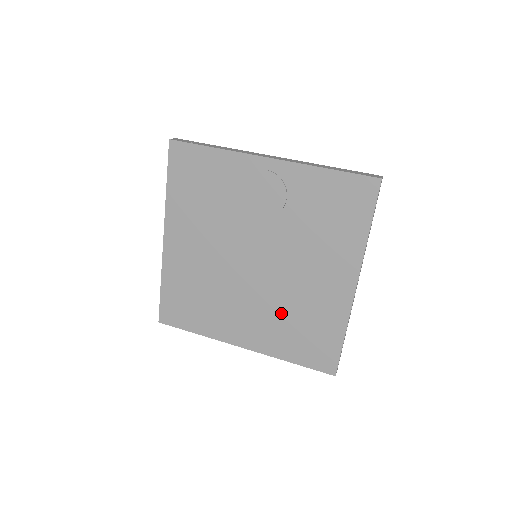
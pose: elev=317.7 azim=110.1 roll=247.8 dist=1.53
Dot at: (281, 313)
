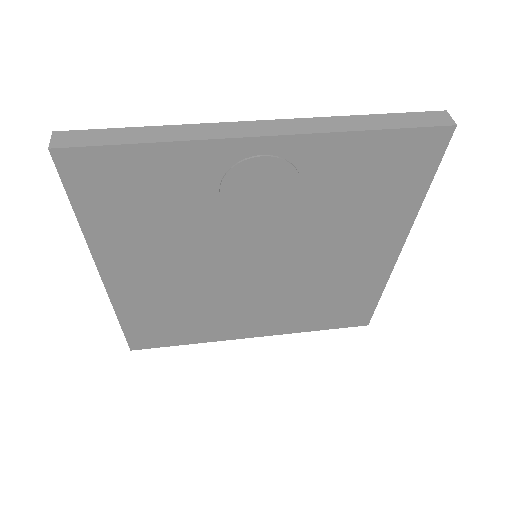
Dot at: (300, 299)
